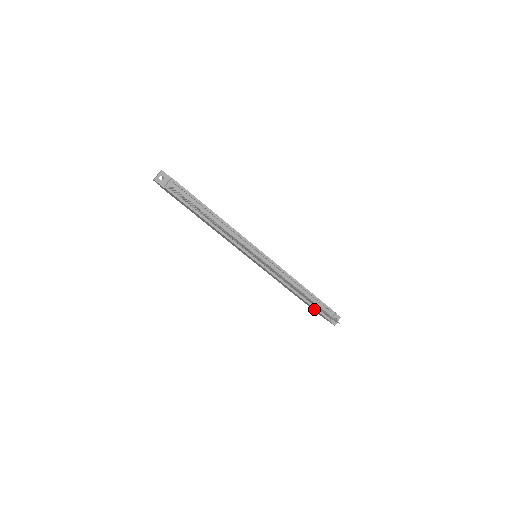
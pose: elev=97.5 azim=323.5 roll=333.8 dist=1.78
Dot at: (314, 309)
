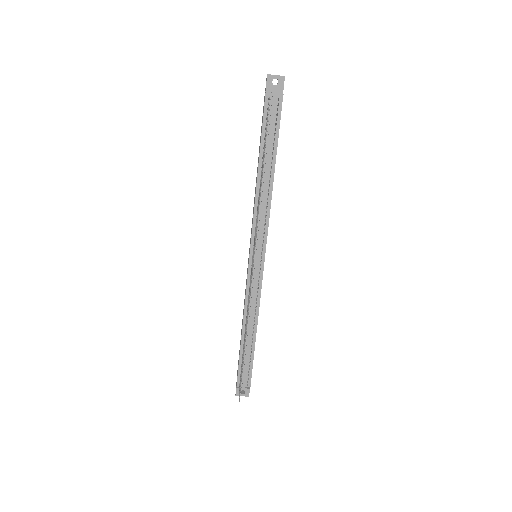
Dot at: occluded
